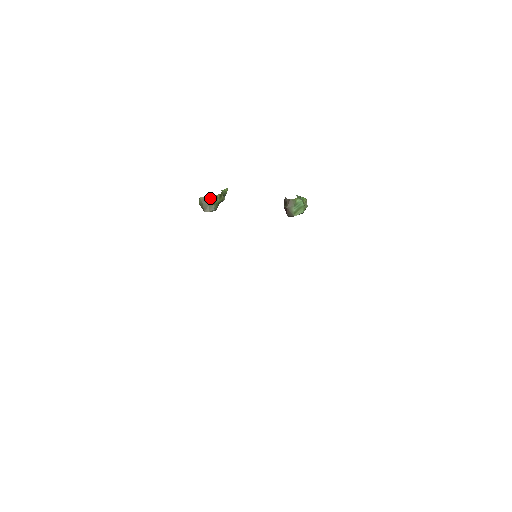
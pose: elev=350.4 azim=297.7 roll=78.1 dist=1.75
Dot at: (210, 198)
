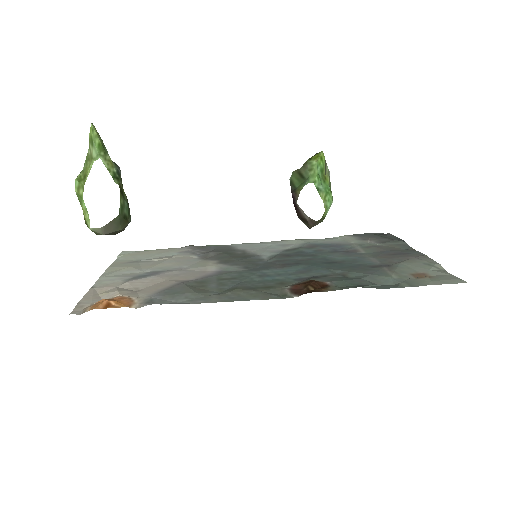
Dot at: (114, 223)
